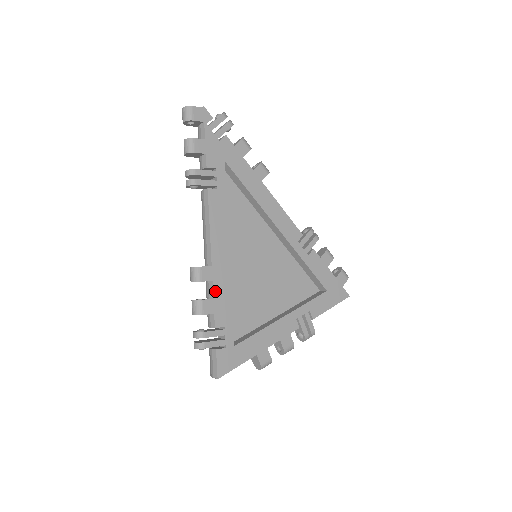
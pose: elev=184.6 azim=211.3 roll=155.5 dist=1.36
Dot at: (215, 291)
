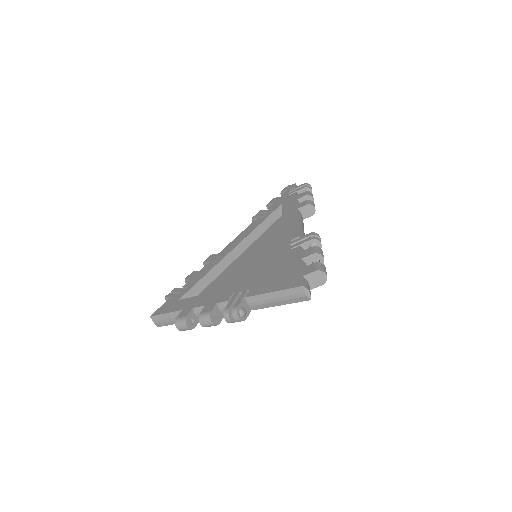
Dot at: (205, 267)
